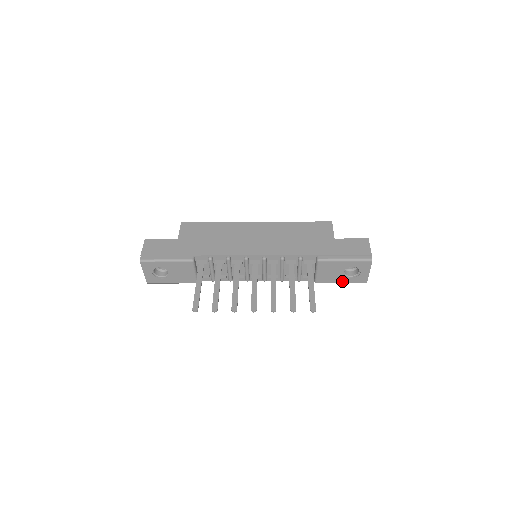
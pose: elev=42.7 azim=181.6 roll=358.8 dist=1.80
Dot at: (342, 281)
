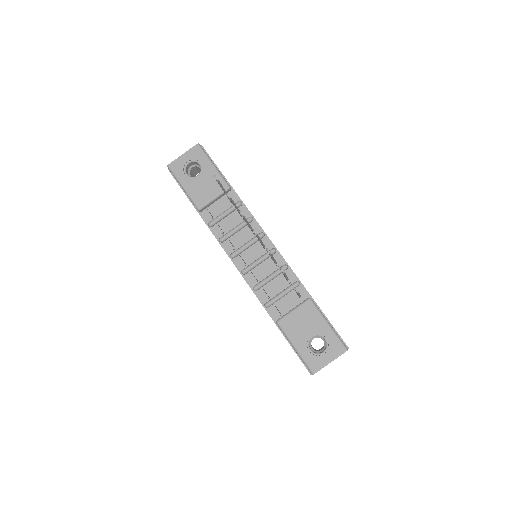
Dot at: (299, 346)
